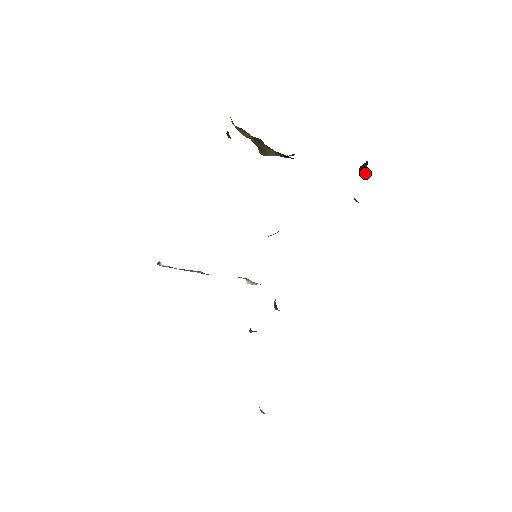
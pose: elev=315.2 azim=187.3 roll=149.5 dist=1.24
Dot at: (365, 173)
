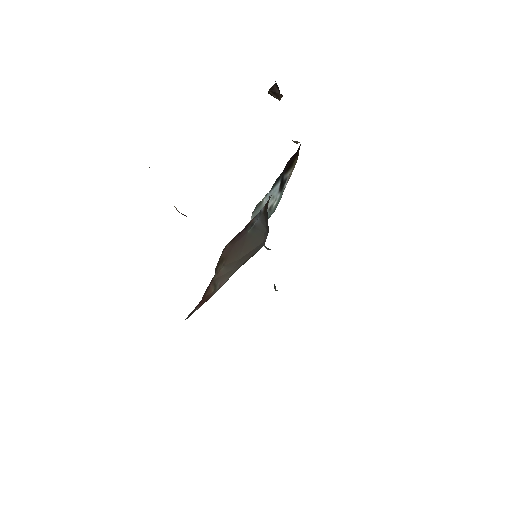
Dot at: occluded
